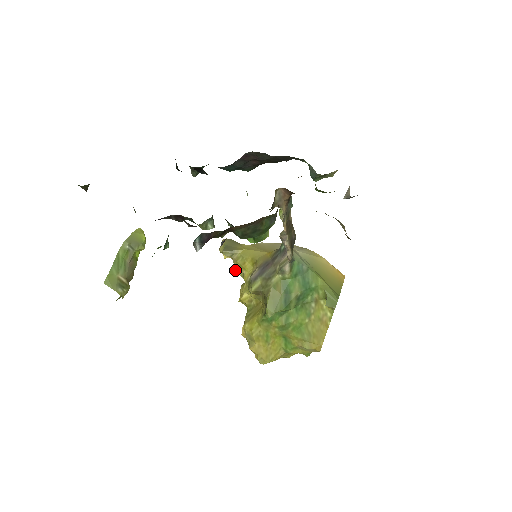
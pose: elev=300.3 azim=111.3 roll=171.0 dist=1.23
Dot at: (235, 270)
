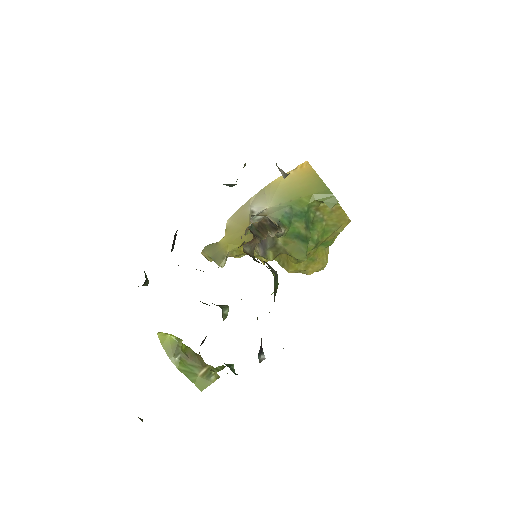
Dot at: occluded
